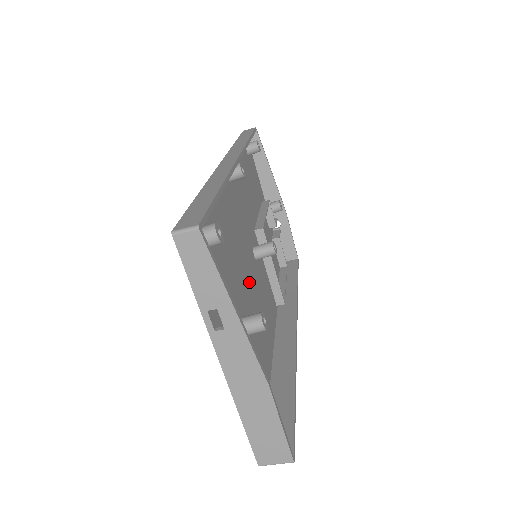
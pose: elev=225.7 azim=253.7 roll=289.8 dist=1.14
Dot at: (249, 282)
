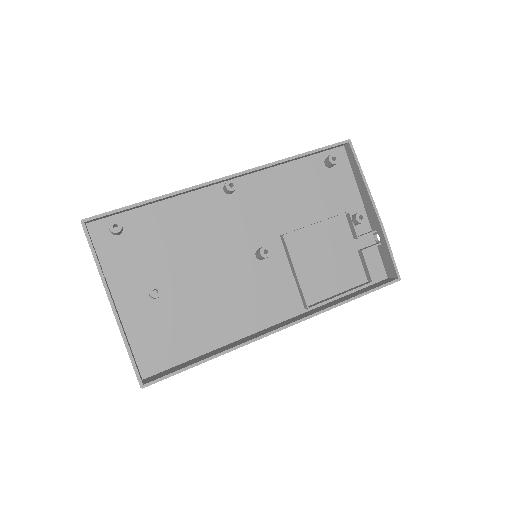
Dot at: (218, 272)
